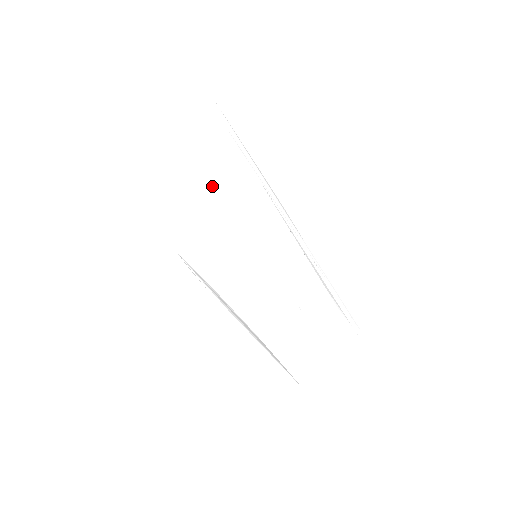
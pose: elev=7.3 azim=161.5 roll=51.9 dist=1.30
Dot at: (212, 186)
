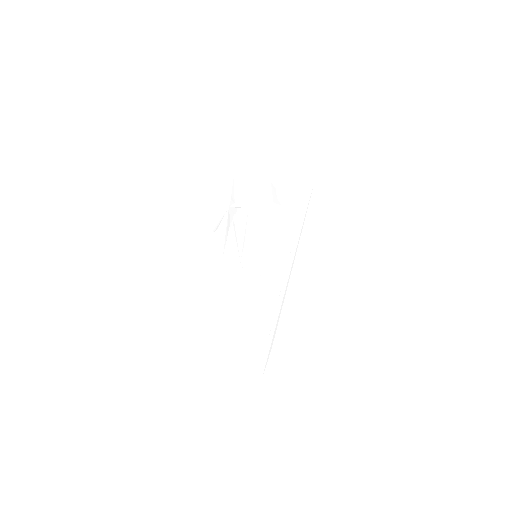
Dot at: (273, 186)
